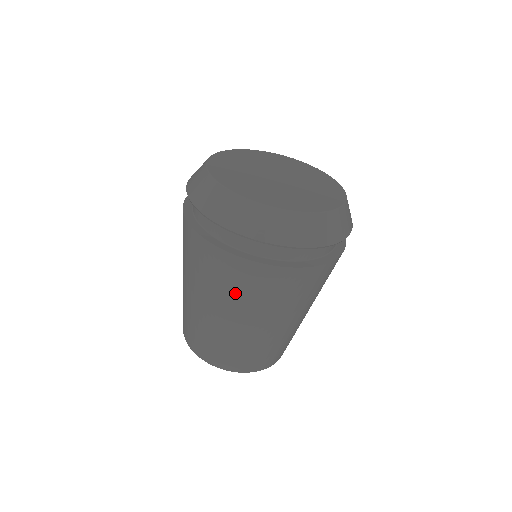
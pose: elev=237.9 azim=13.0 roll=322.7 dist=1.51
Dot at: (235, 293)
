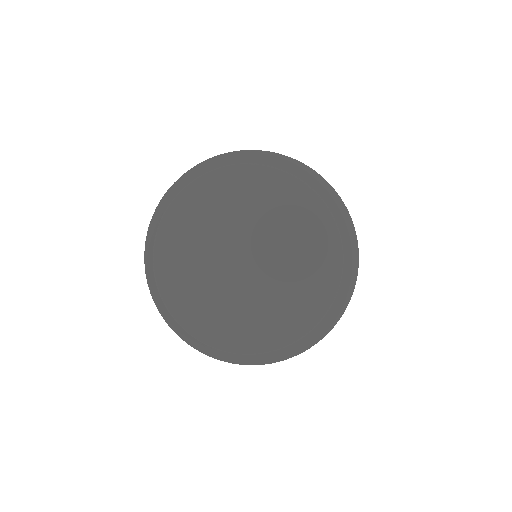
Dot at: occluded
